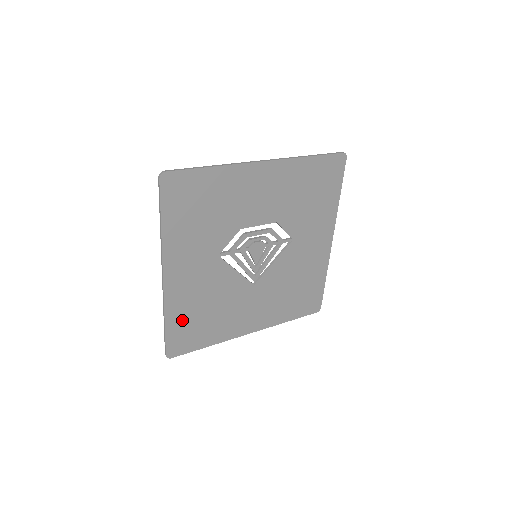
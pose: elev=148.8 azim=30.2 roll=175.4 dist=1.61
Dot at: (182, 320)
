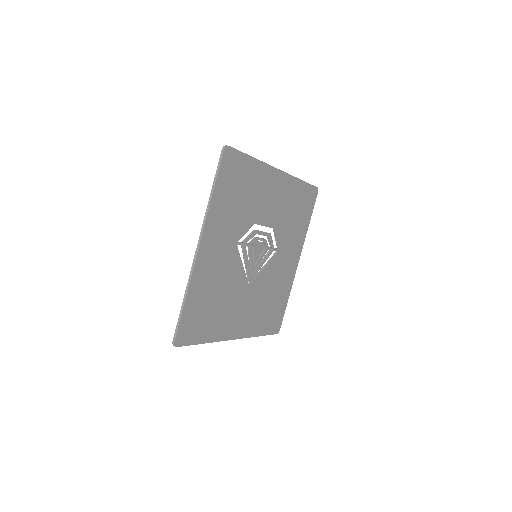
Dot at: (197, 303)
